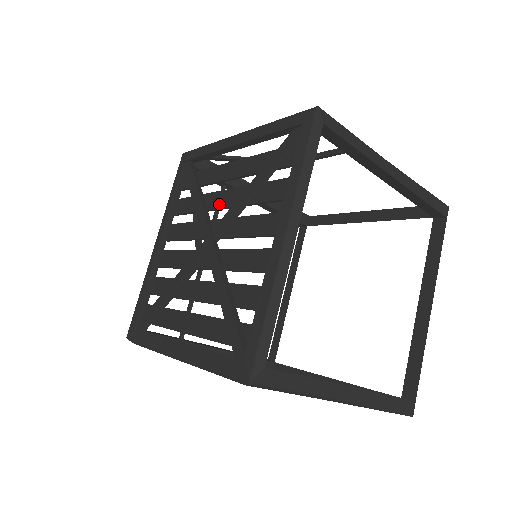
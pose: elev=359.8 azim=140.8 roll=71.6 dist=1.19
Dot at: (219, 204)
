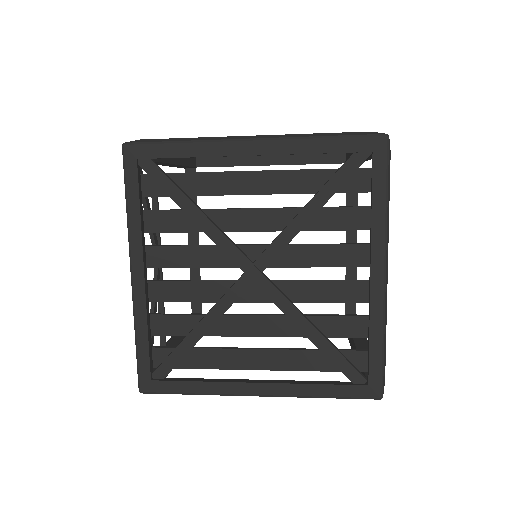
Dot at: (244, 226)
